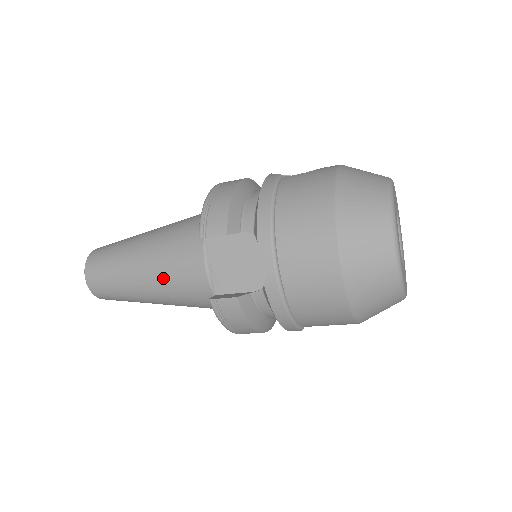
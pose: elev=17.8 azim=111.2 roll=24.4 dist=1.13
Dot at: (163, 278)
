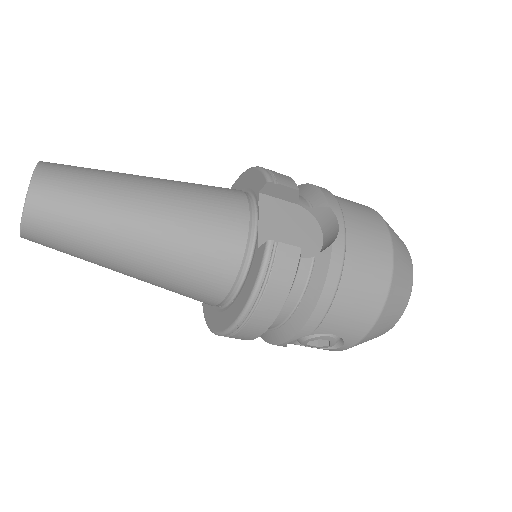
Dot at: (184, 215)
